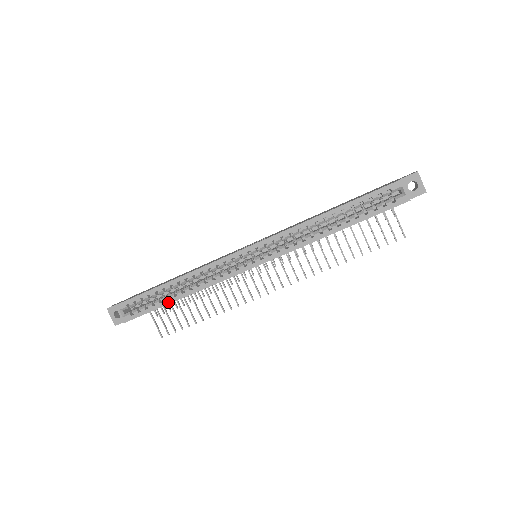
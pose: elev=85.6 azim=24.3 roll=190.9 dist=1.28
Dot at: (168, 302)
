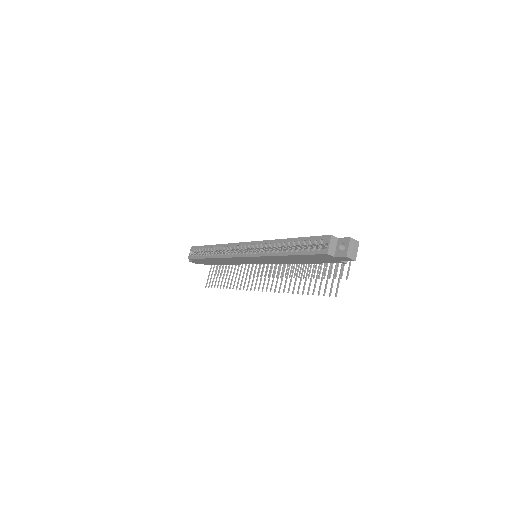
Dot at: (205, 257)
